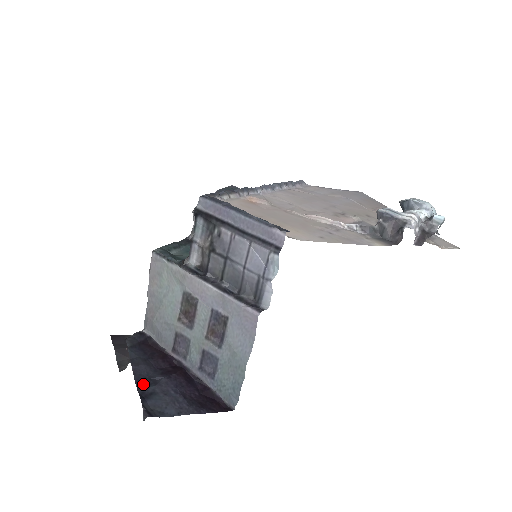
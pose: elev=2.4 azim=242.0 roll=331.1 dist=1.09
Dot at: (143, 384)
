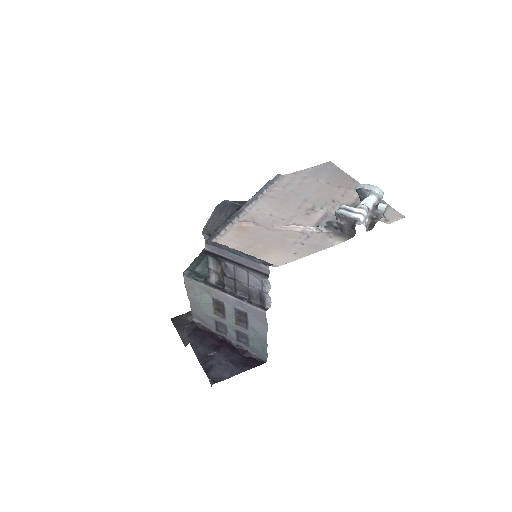
Dot at: (204, 361)
